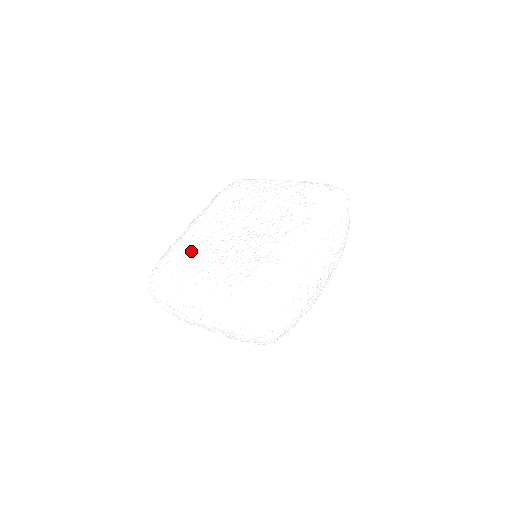
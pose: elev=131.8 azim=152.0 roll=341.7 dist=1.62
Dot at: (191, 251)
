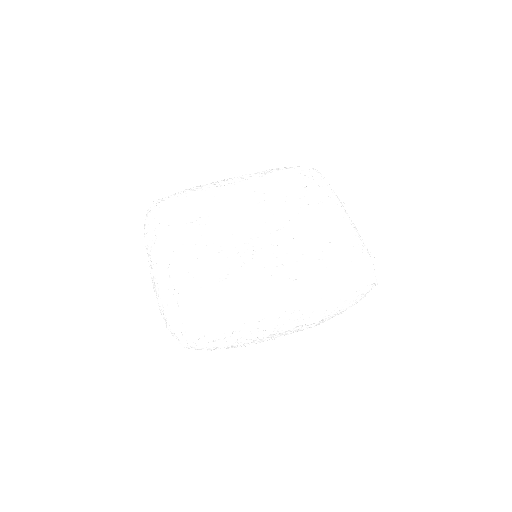
Dot at: (196, 213)
